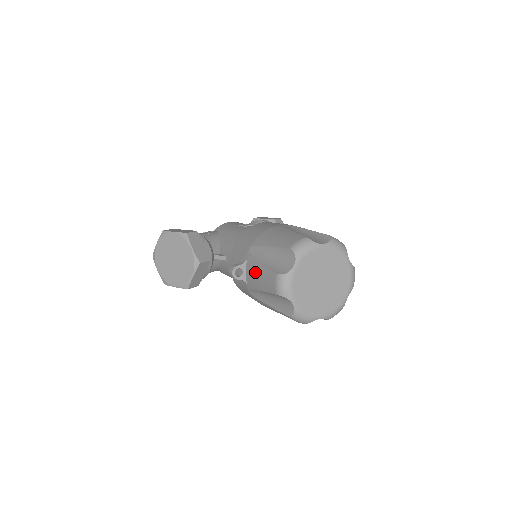
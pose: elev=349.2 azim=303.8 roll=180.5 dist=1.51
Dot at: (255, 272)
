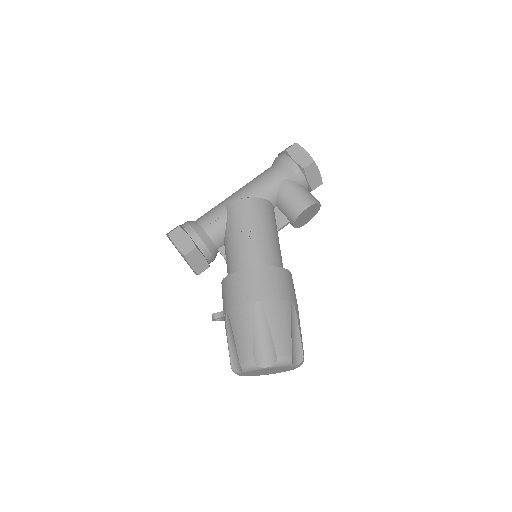
Dot at: (226, 335)
